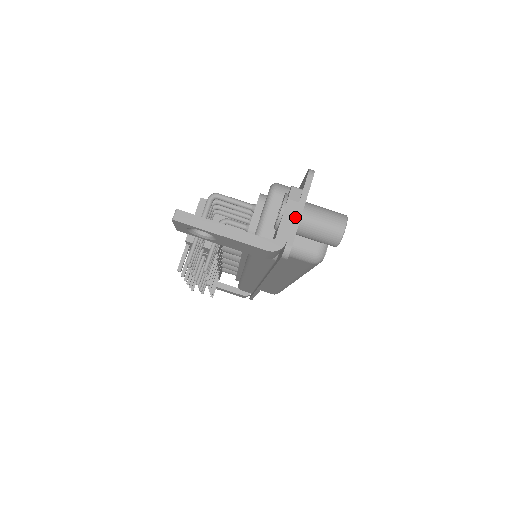
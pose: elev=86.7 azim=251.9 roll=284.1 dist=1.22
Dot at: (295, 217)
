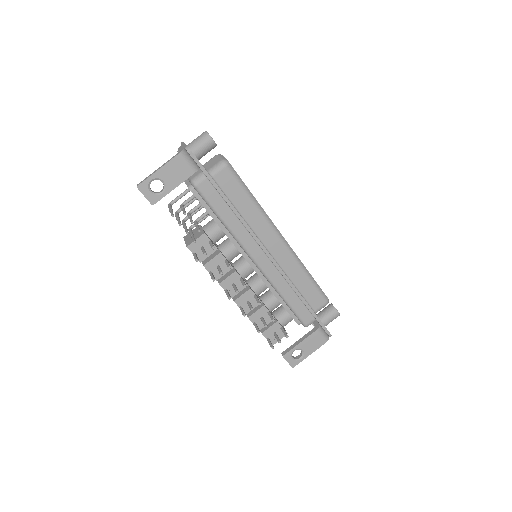
Dot at: (183, 146)
